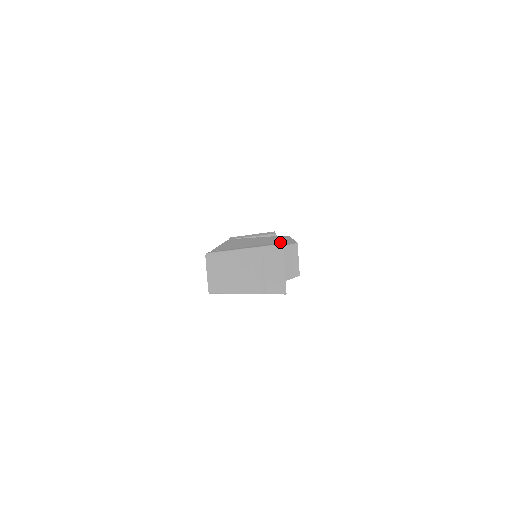
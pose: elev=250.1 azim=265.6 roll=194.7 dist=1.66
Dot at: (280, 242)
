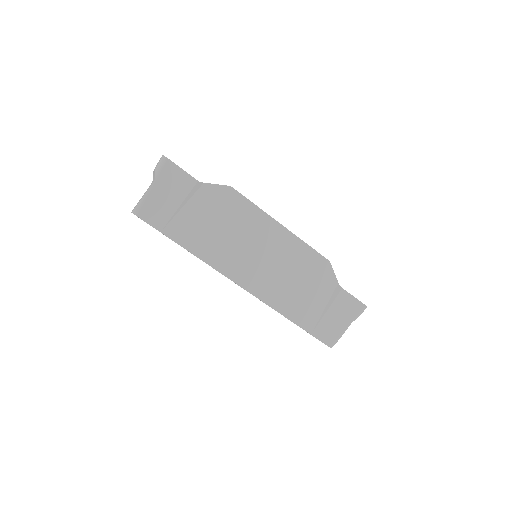
Dot at: occluded
